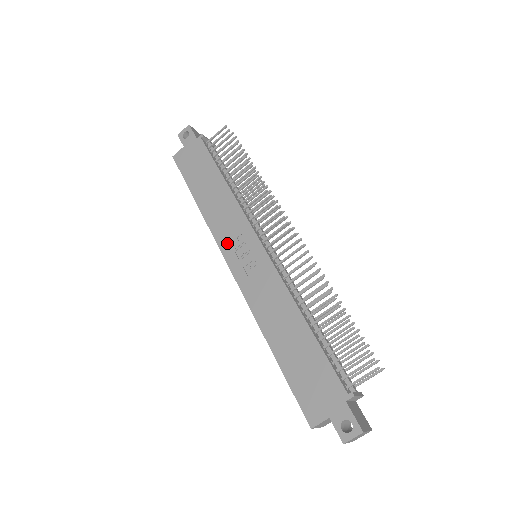
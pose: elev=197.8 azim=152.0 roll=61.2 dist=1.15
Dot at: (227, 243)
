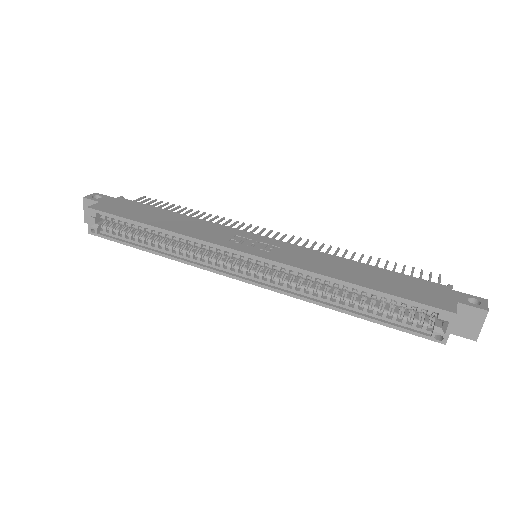
Dot at: (225, 241)
